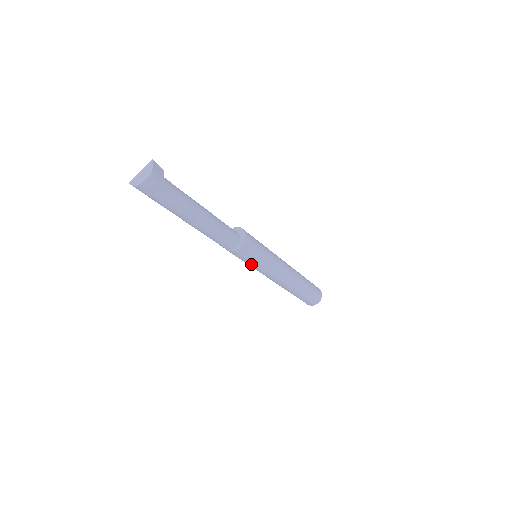
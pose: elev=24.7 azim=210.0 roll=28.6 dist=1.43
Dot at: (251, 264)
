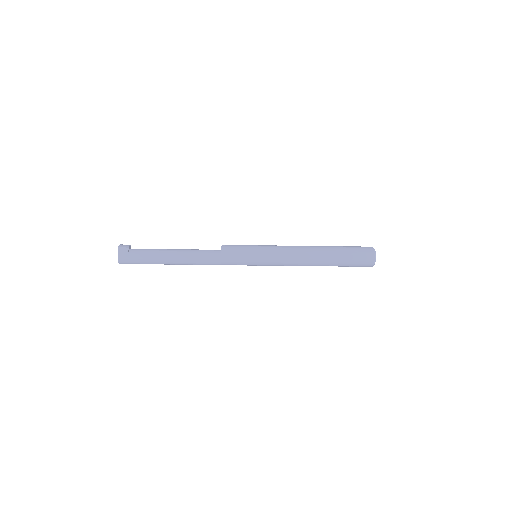
Dot at: (250, 259)
